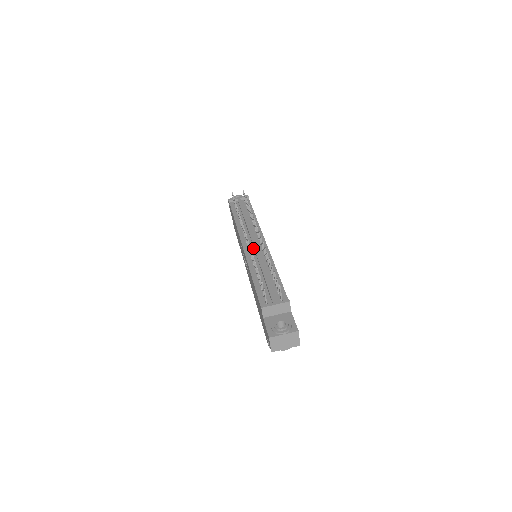
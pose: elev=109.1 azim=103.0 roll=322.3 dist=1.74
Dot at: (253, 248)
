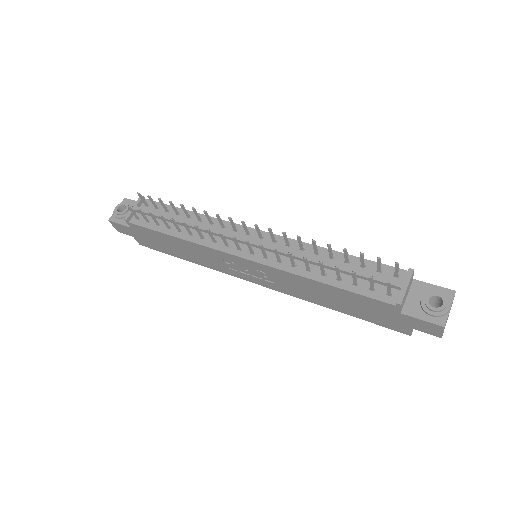
Dot at: occluded
